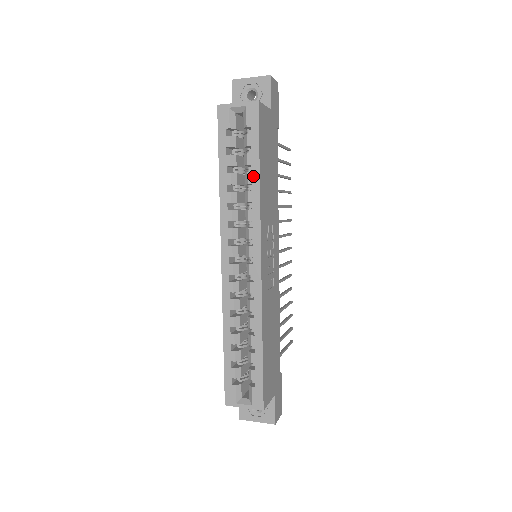
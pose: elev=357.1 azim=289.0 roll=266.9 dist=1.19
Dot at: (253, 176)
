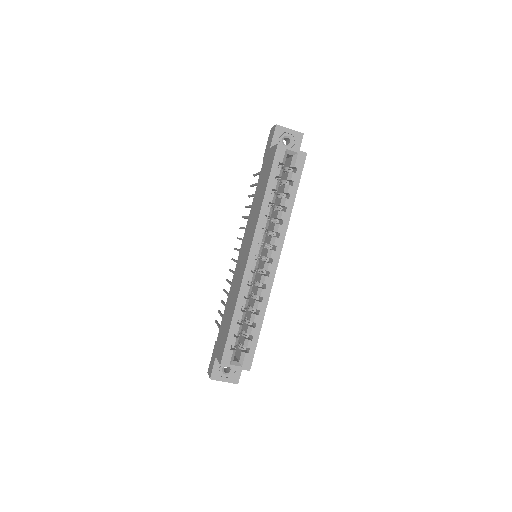
Dot at: (289, 202)
